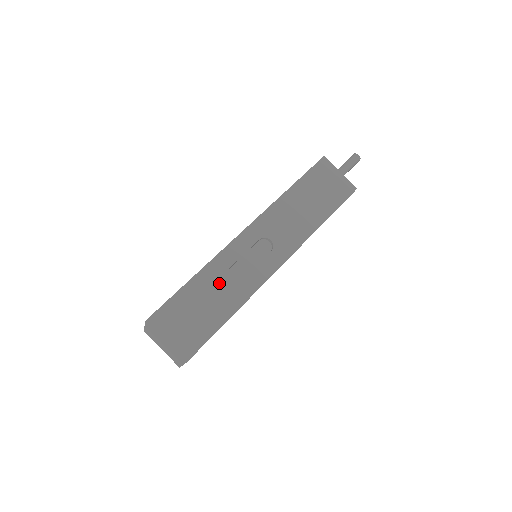
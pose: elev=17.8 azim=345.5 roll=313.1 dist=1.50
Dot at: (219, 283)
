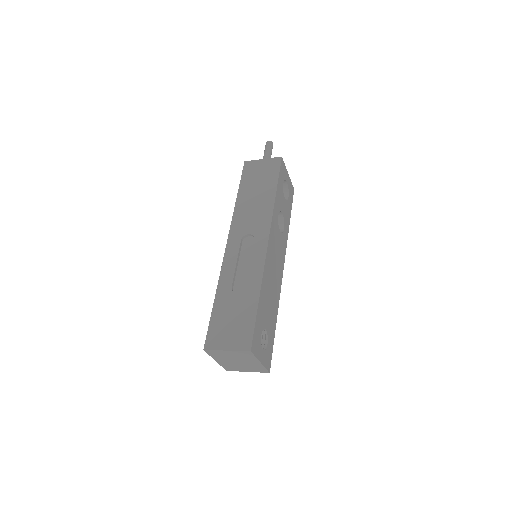
Dot at: (236, 288)
